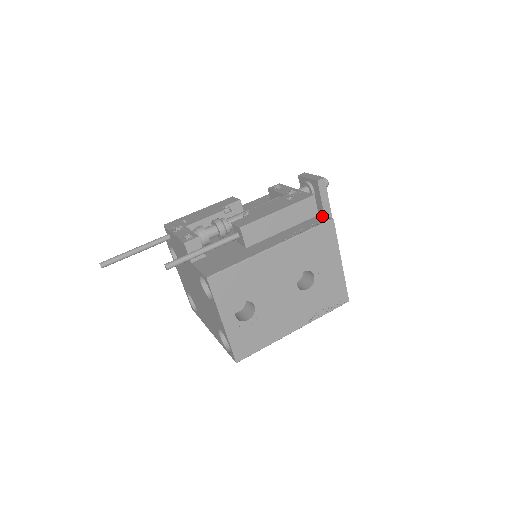
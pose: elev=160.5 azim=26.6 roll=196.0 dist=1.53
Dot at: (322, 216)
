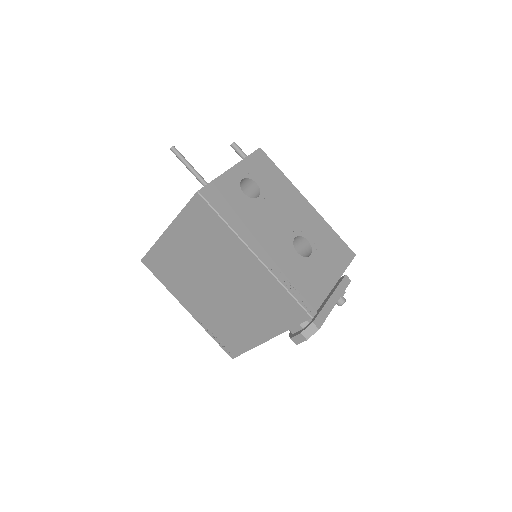
Dot at: occluded
